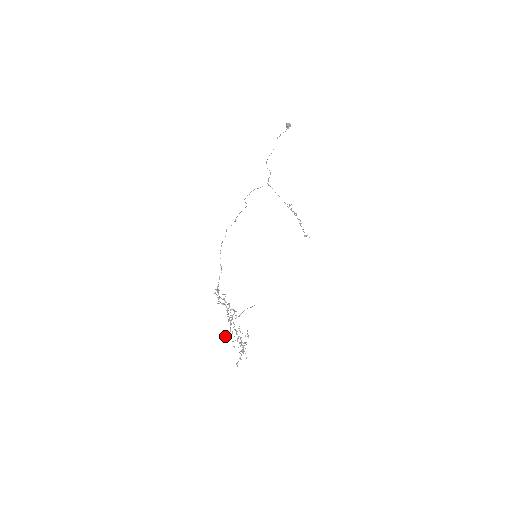
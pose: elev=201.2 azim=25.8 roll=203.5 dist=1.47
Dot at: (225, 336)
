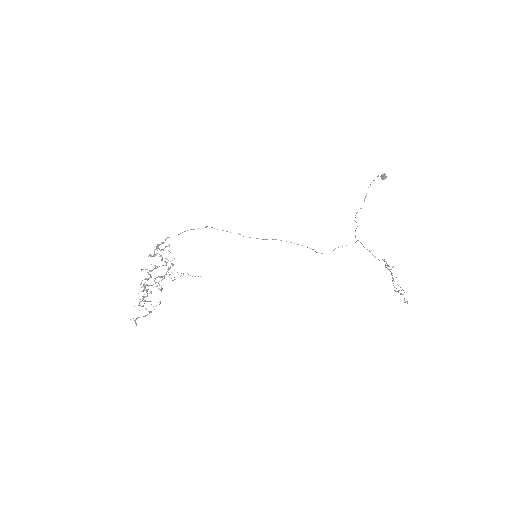
Dot at: (143, 286)
